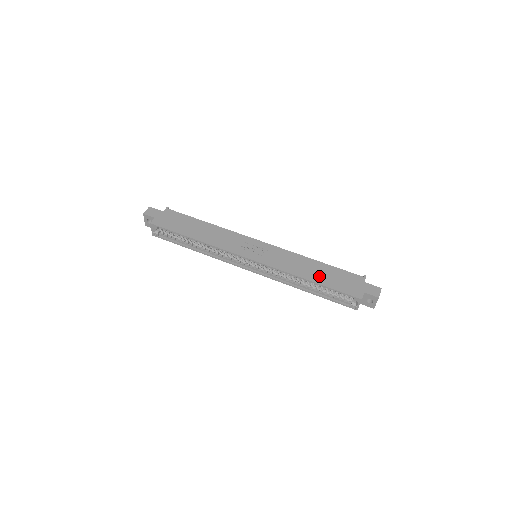
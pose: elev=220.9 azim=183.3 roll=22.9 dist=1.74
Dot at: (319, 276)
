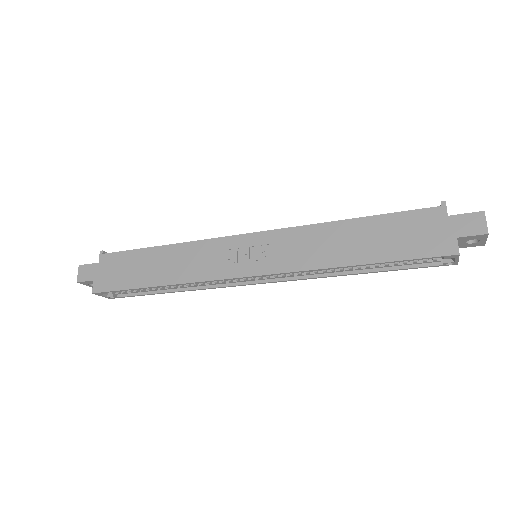
Dot at: (366, 248)
